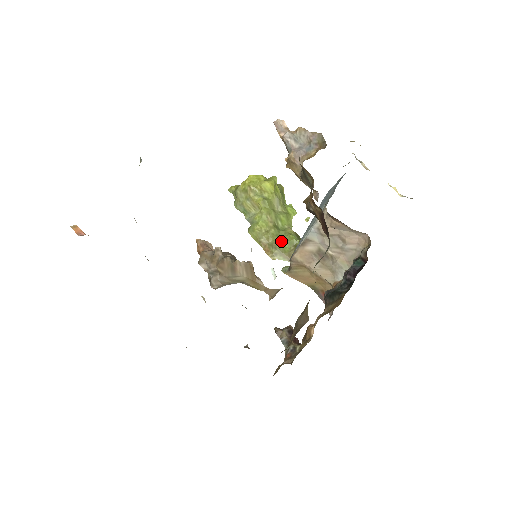
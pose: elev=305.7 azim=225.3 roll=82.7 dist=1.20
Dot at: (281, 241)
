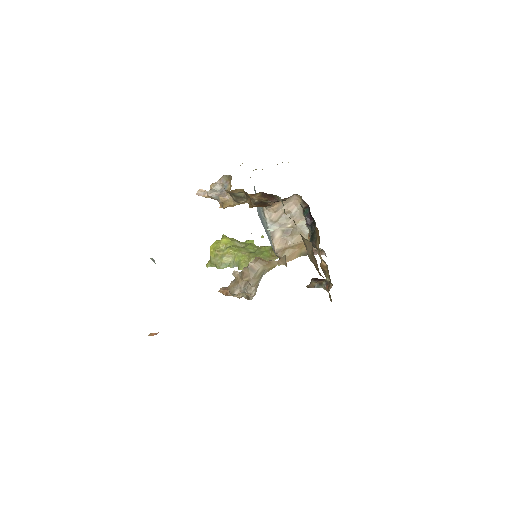
Dot at: (261, 255)
